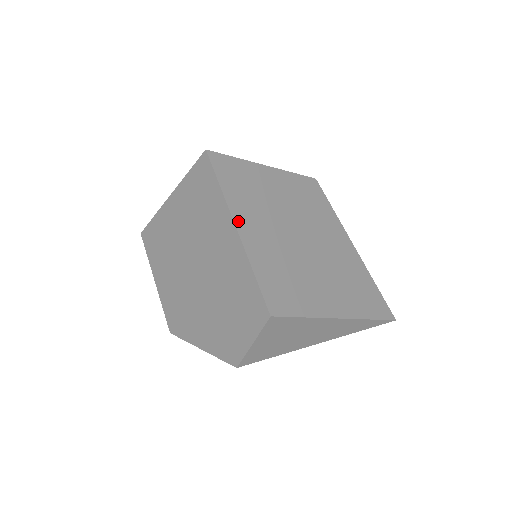
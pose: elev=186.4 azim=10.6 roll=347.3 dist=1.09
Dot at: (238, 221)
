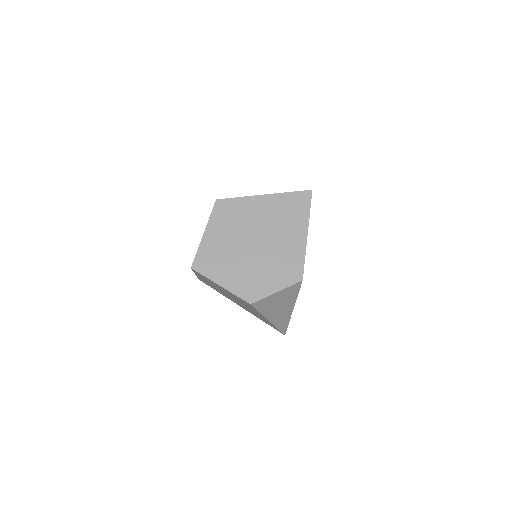
Dot at: occluded
